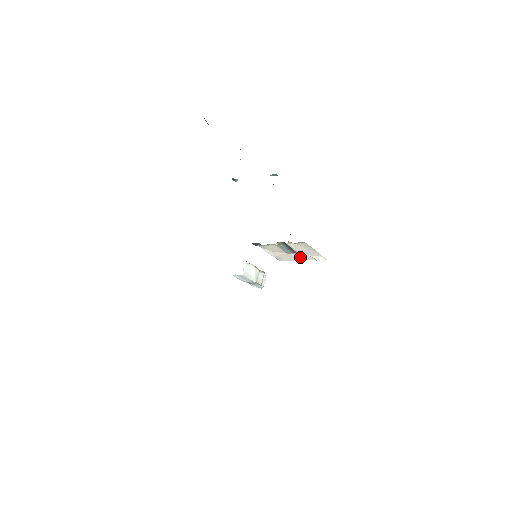
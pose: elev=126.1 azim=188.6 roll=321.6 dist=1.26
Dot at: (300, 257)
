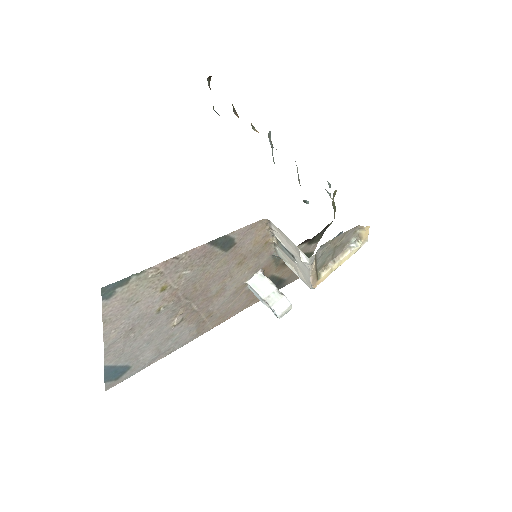
Dot at: (303, 267)
